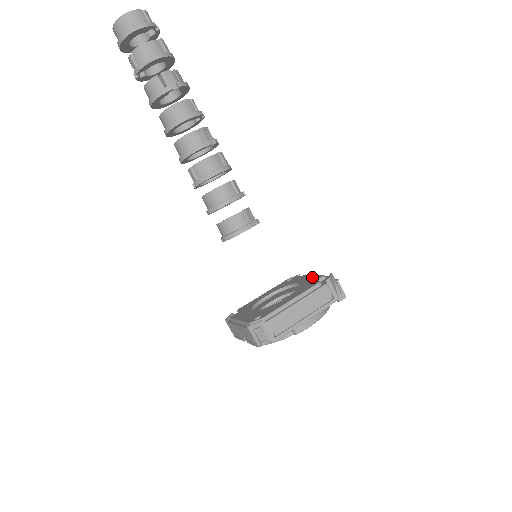
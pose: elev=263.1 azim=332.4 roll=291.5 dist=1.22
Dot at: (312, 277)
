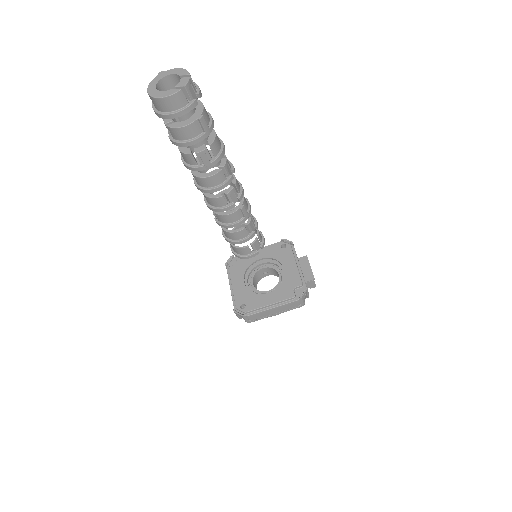
Dot at: (295, 274)
